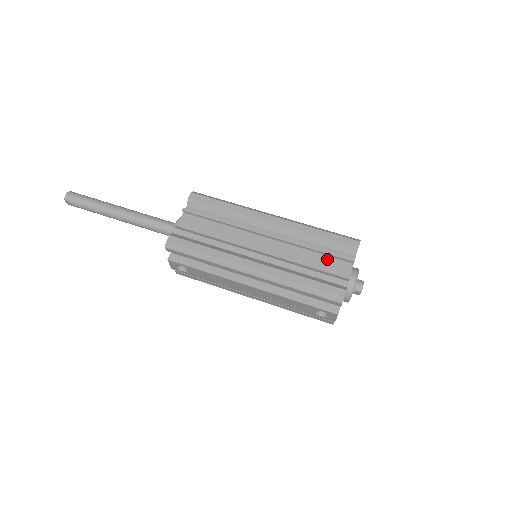
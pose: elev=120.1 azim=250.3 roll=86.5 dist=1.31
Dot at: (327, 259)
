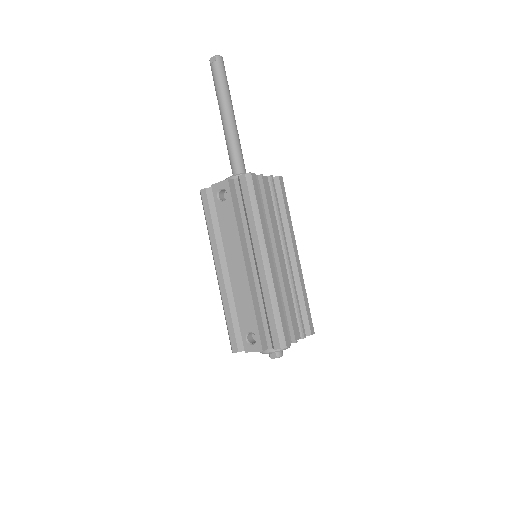
Dot at: (295, 316)
